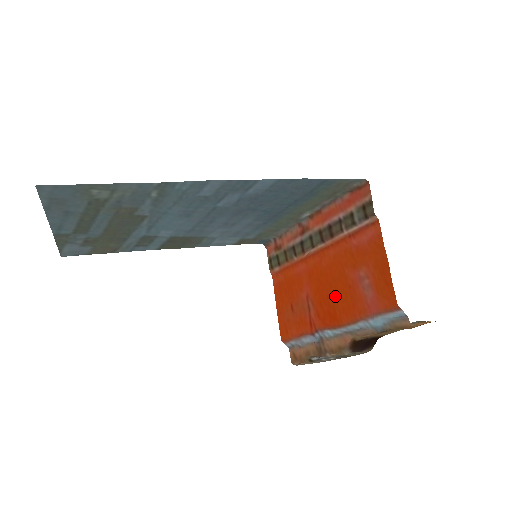
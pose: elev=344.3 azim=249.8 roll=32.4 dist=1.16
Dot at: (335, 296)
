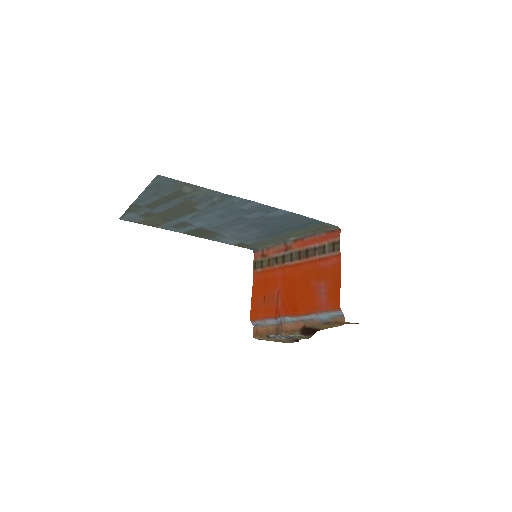
Dot at: (299, 295)
